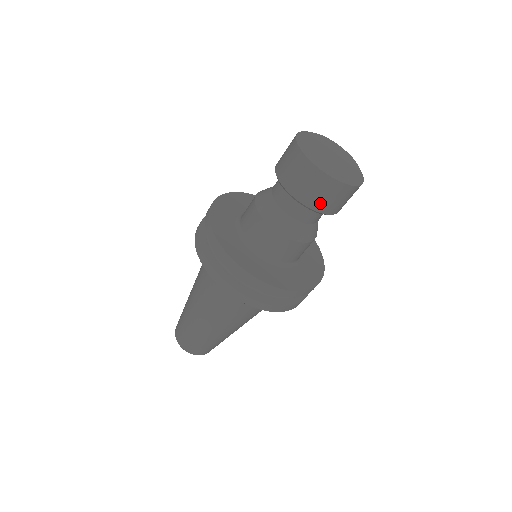
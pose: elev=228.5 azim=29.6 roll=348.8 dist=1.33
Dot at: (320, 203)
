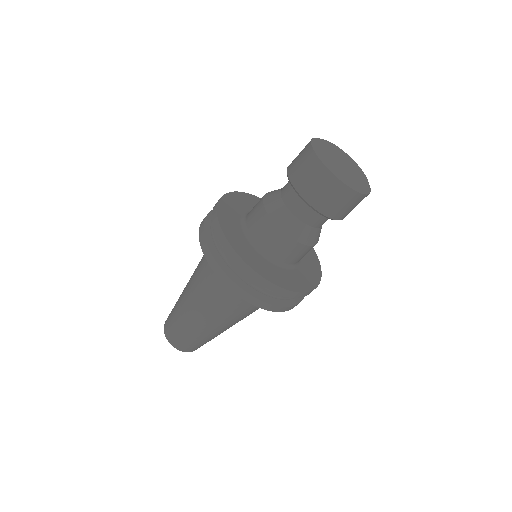
Dot at: (343, 213)
